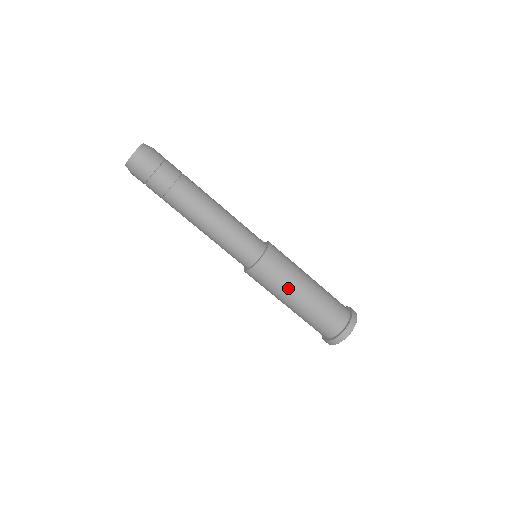
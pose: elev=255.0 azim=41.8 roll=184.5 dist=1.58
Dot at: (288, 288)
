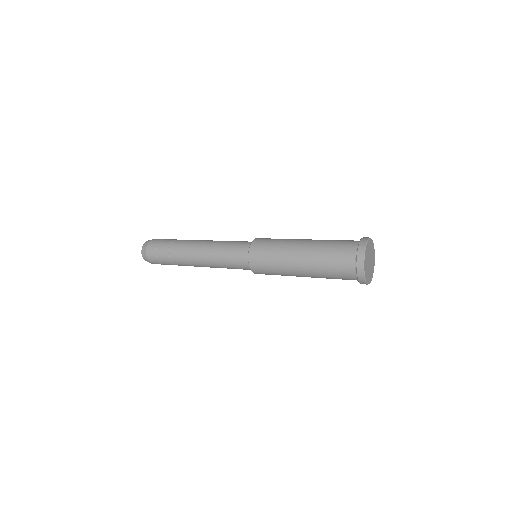
Dot at: (284, 263)
